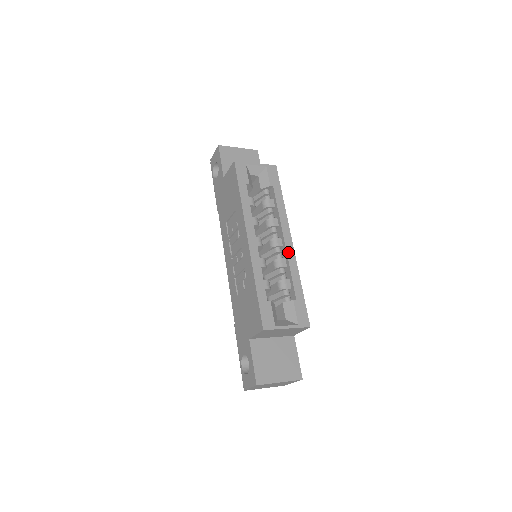
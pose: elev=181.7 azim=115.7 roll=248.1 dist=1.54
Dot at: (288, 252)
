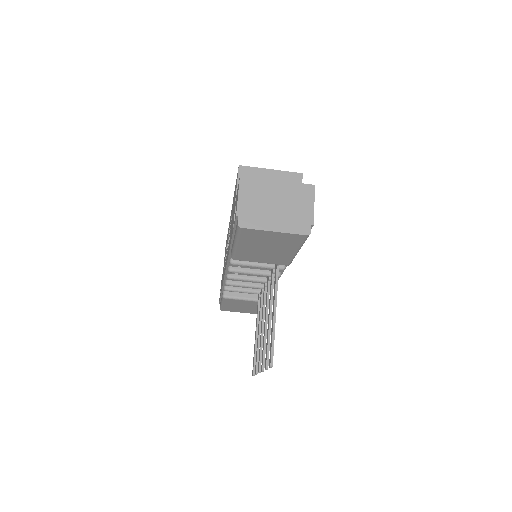
Dot at: occluded
